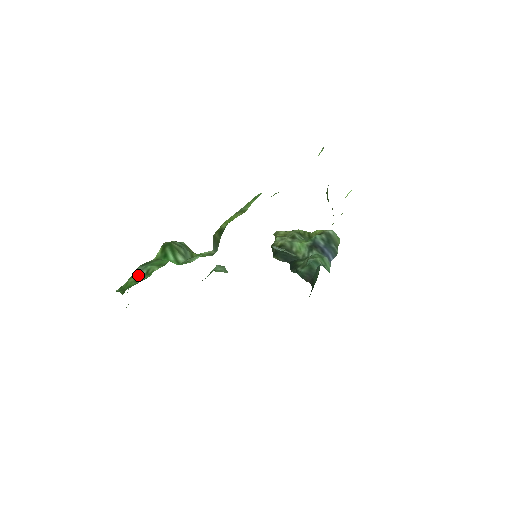
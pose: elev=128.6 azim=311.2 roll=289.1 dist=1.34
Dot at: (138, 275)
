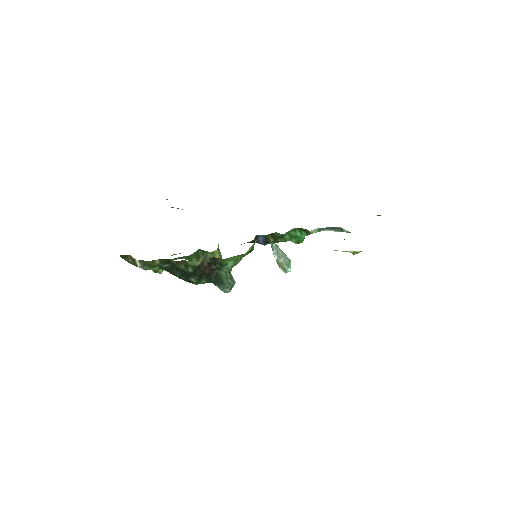
Dot at: occluded
